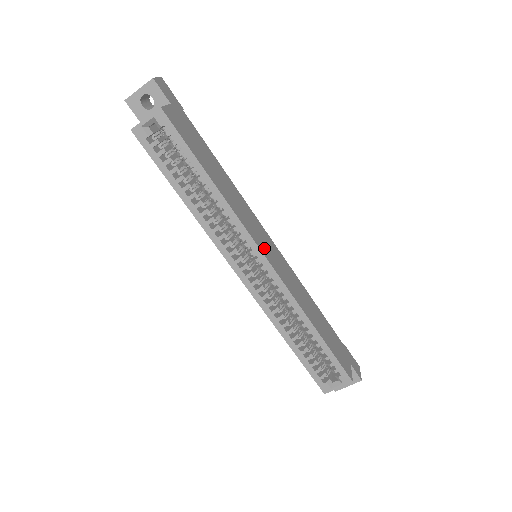
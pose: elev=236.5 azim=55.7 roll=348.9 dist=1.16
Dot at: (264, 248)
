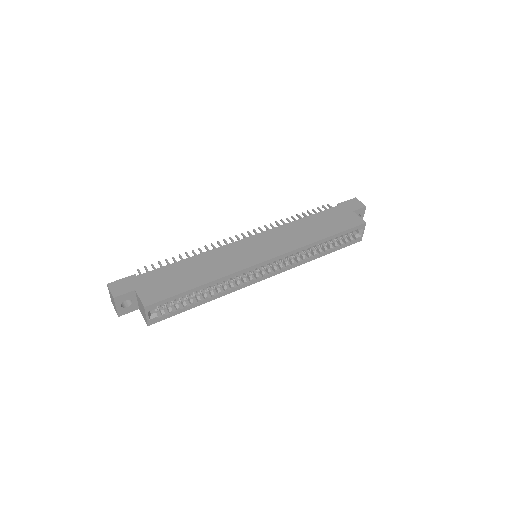
Dot at: (258, 256)
